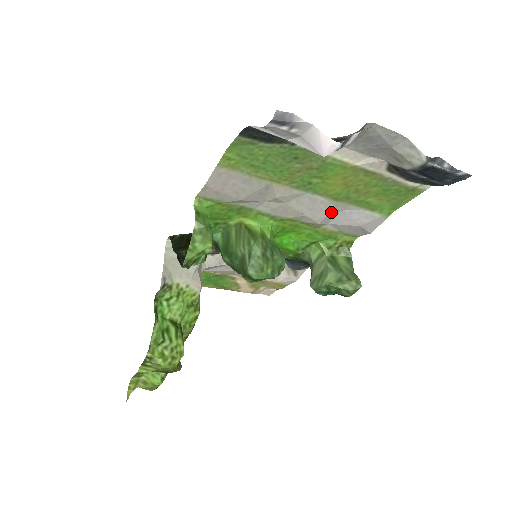
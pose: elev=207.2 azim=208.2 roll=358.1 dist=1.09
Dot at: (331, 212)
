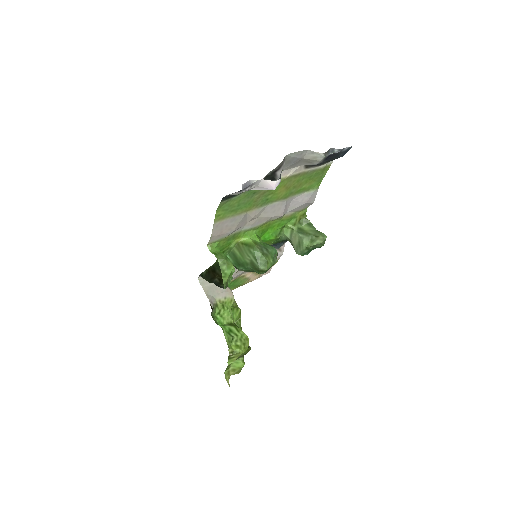
Dot at: (286, 206)
